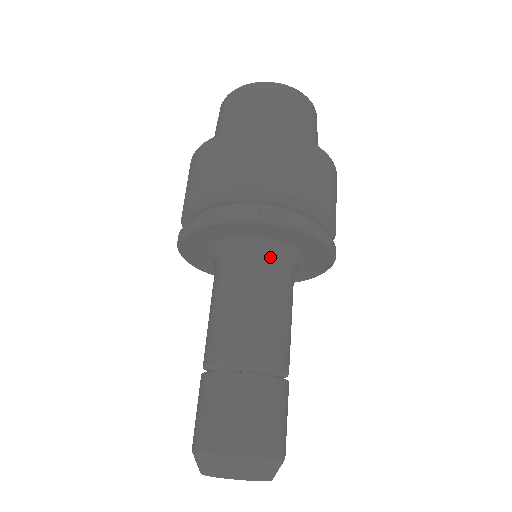
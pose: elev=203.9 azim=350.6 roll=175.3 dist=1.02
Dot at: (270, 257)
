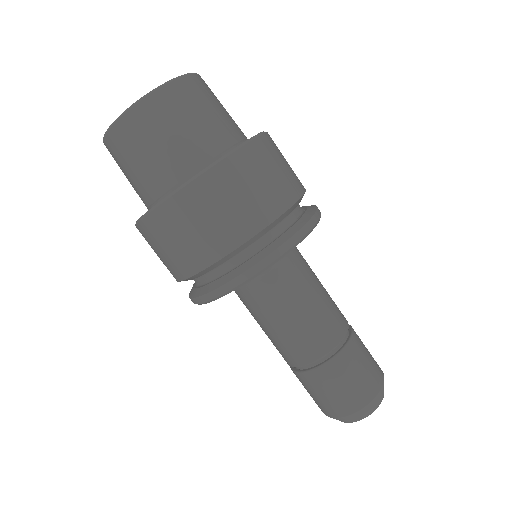
Dot at: (286, 261)
